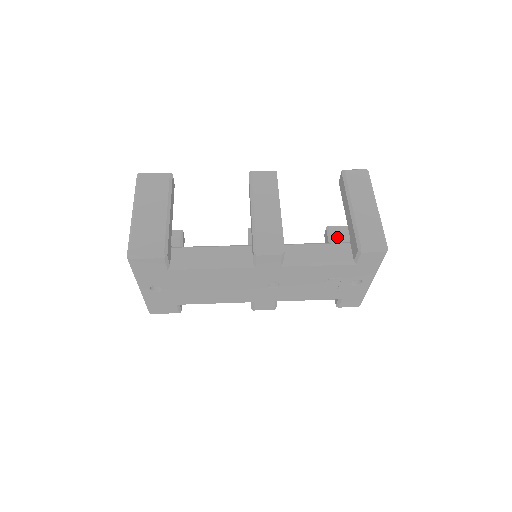
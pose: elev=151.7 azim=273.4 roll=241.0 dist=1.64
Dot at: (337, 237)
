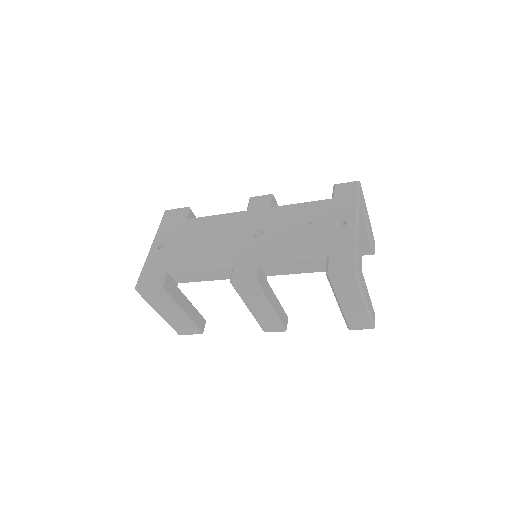
Dot at: occluded
